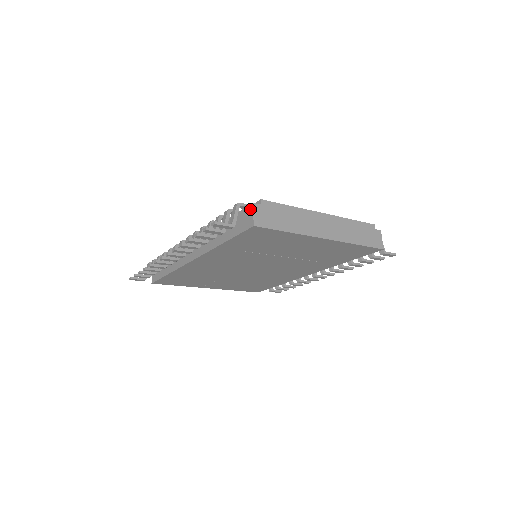
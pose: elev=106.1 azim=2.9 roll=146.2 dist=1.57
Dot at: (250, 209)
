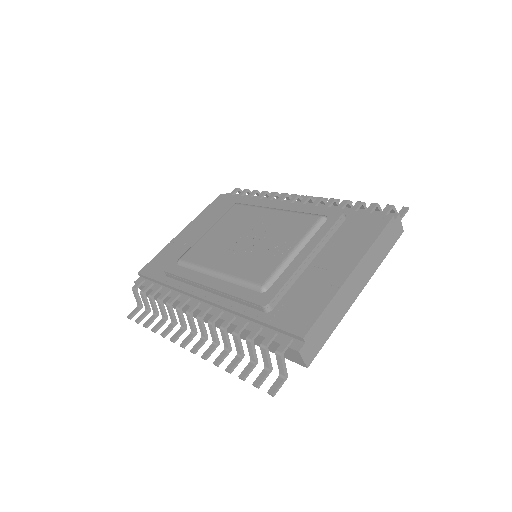
Dot at: (296, 354)
